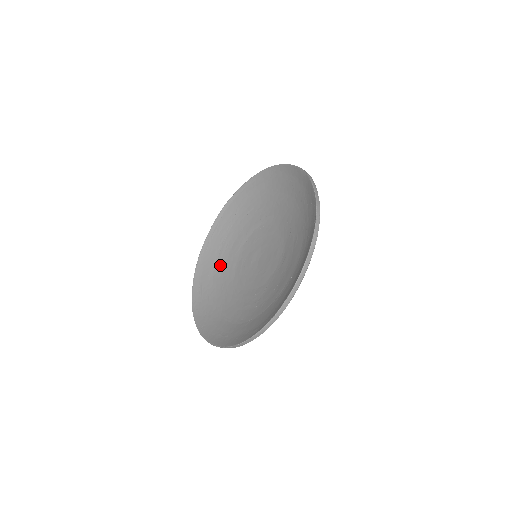
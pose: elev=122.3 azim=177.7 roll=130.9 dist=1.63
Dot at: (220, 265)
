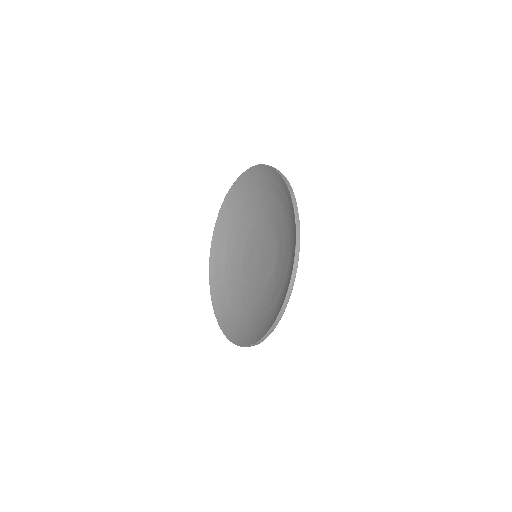
Dot at: (230, 253)
